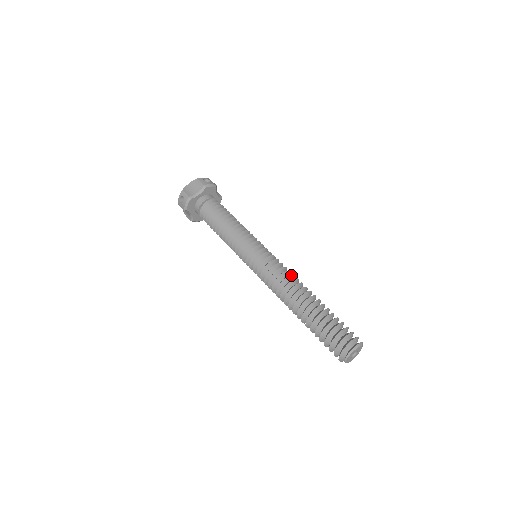
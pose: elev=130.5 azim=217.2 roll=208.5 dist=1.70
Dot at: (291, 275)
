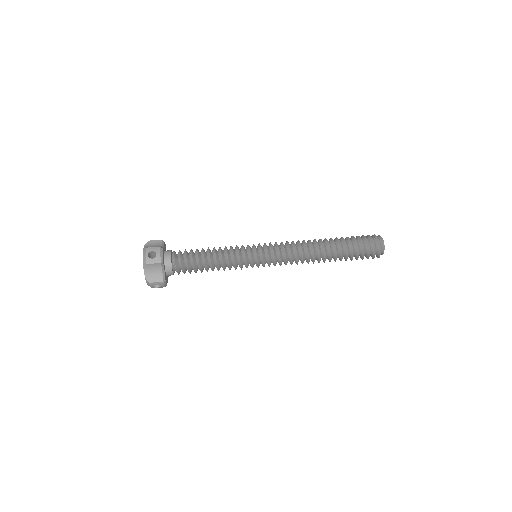
Dot at: occluded
